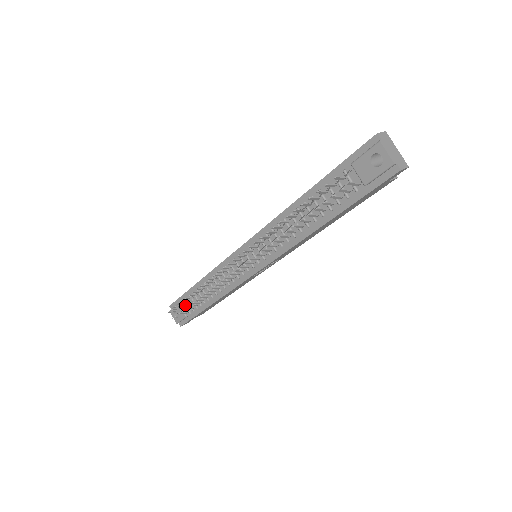
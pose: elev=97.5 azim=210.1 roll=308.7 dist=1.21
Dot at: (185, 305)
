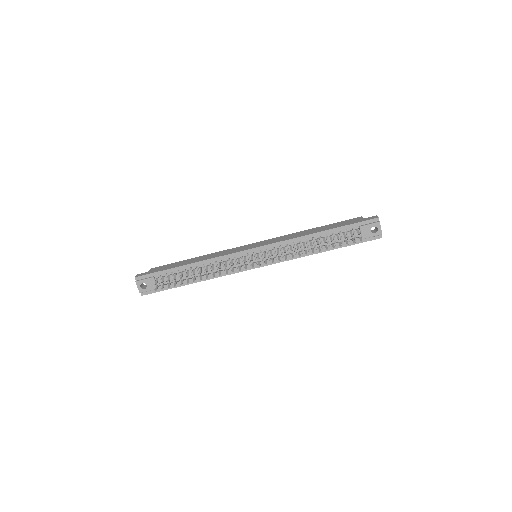
Dot at: (161, 279)
